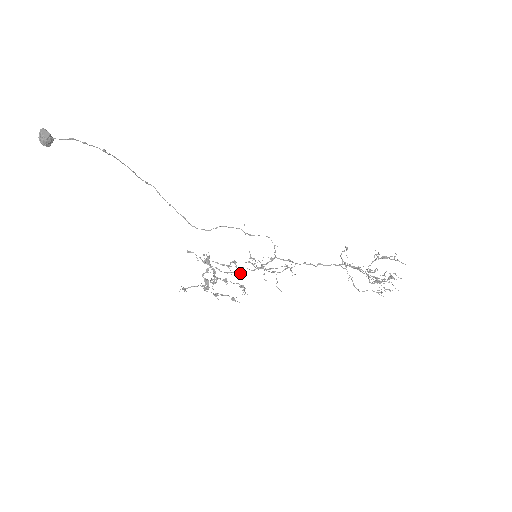
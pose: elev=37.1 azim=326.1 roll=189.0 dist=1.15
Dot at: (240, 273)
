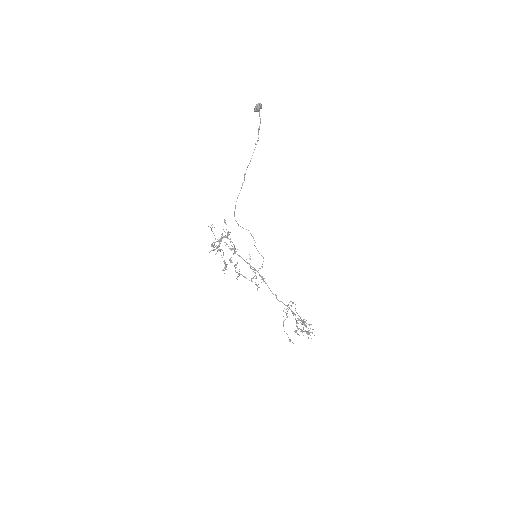
Dot at: (239, 255)
